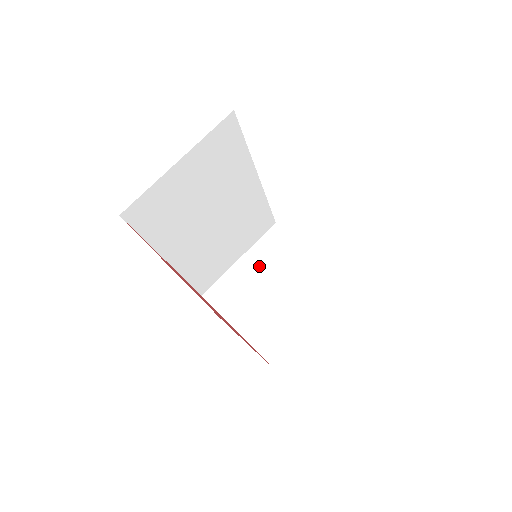
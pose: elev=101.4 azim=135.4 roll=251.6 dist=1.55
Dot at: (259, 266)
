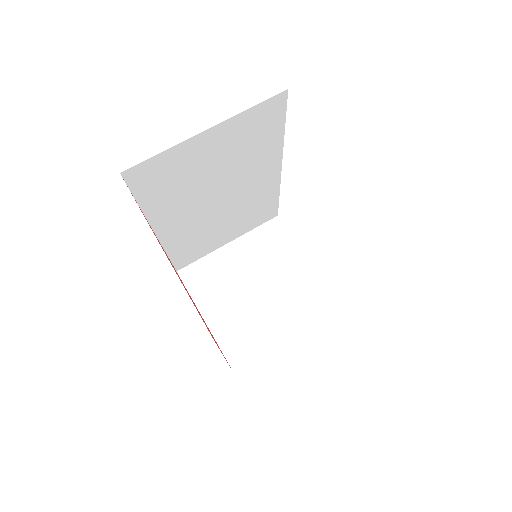
Dot at: (247, 258)
